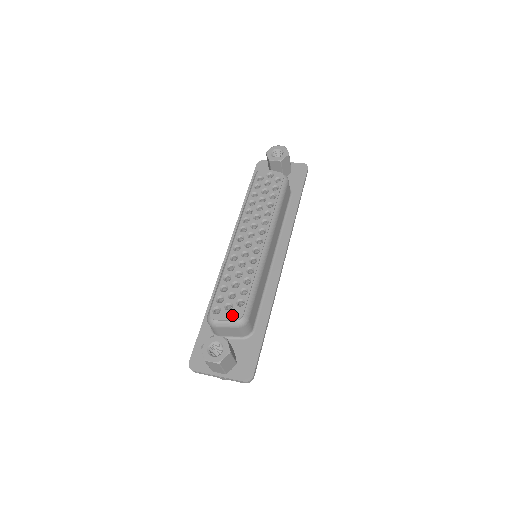
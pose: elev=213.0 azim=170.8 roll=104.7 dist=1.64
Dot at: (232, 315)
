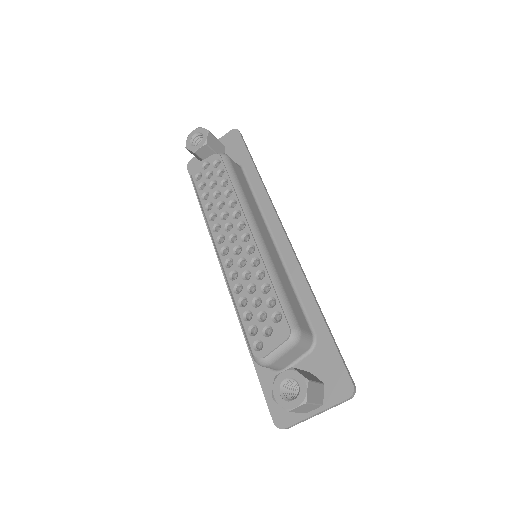
Dot at: (278, 338)
